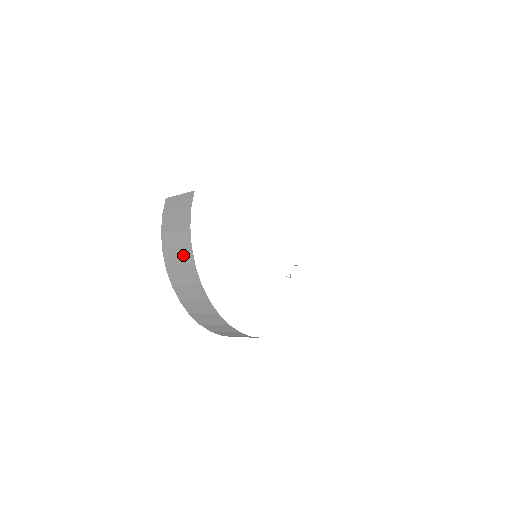
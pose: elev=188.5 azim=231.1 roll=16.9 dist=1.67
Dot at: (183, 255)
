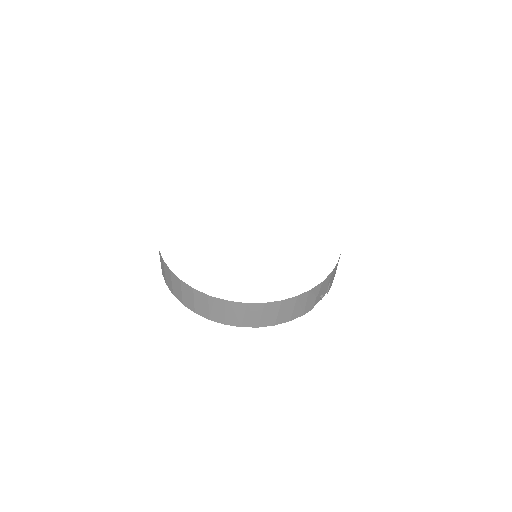
Dot at: occluded
